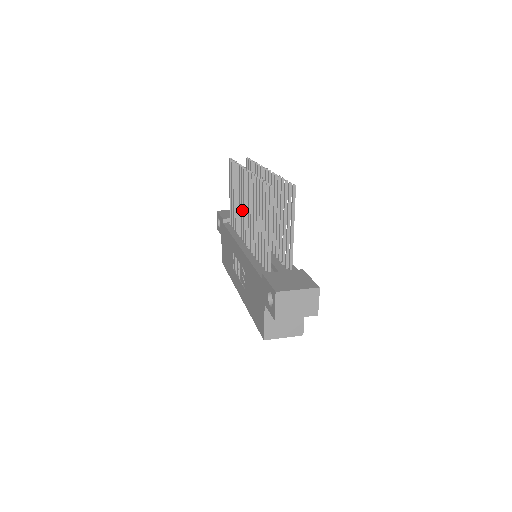
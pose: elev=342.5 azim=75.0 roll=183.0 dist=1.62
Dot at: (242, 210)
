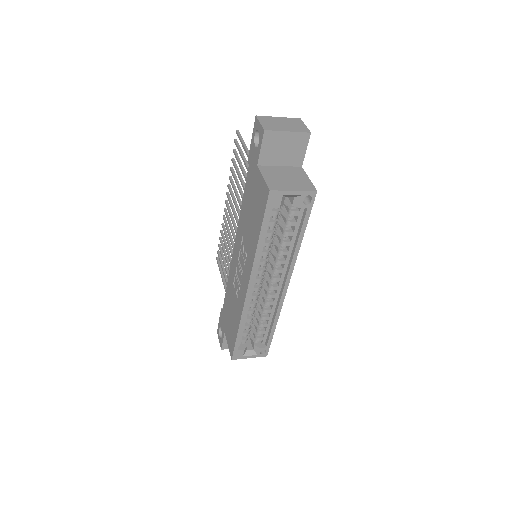
Dot at: (232, 241)
